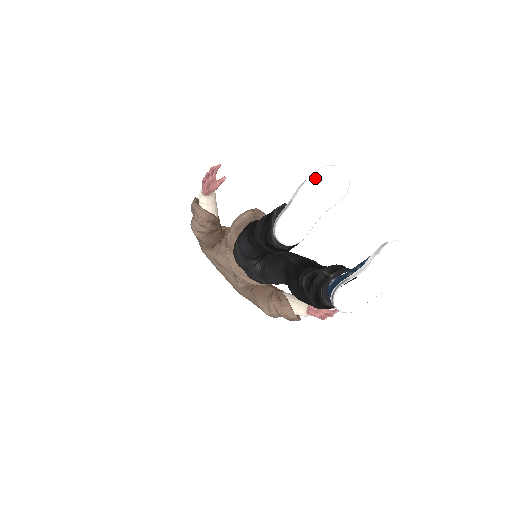
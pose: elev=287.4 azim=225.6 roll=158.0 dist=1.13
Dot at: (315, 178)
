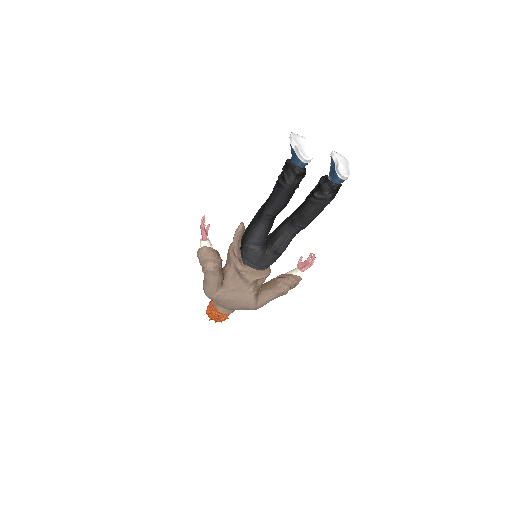
Dot at: (294, 136)
